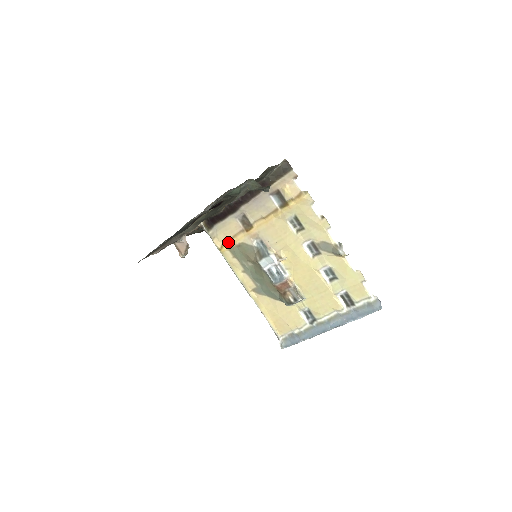
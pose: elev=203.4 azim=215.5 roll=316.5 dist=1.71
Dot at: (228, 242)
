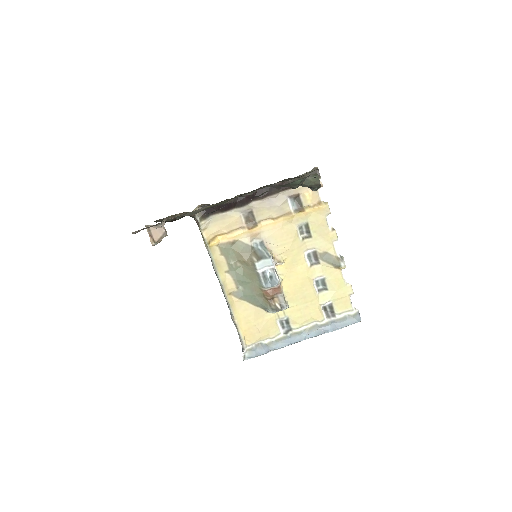
Dot at: (220, 237)
